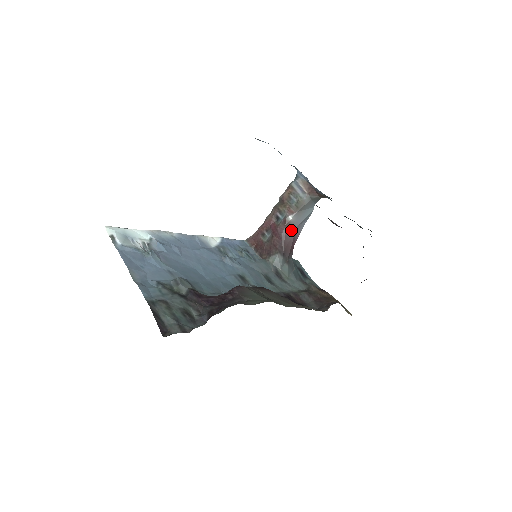
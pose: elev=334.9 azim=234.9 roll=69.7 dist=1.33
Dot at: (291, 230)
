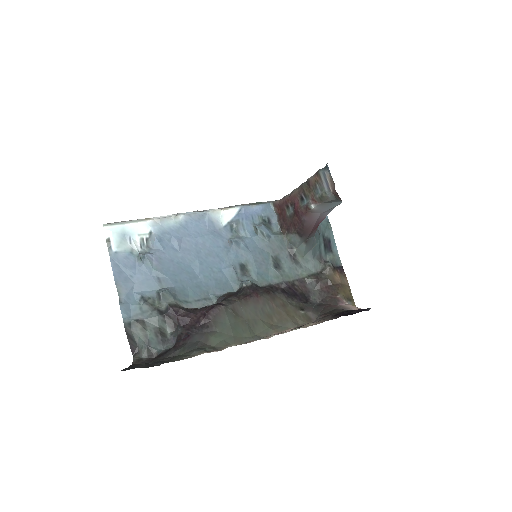
Dot at: (313, 216)
